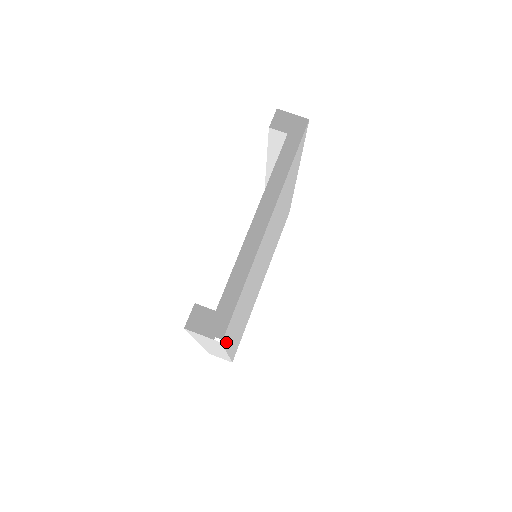
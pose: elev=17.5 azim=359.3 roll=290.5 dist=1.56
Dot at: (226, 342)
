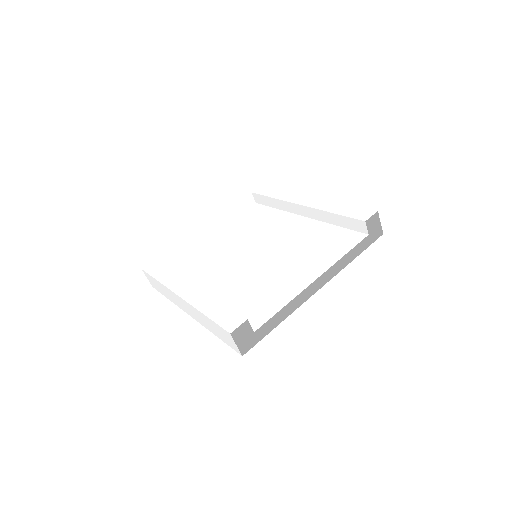
Dot at: occluded
